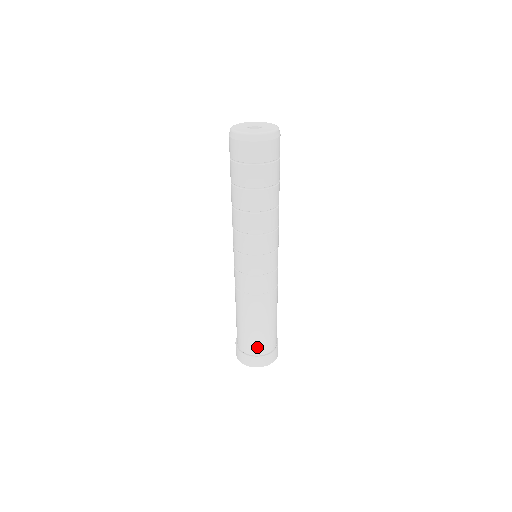
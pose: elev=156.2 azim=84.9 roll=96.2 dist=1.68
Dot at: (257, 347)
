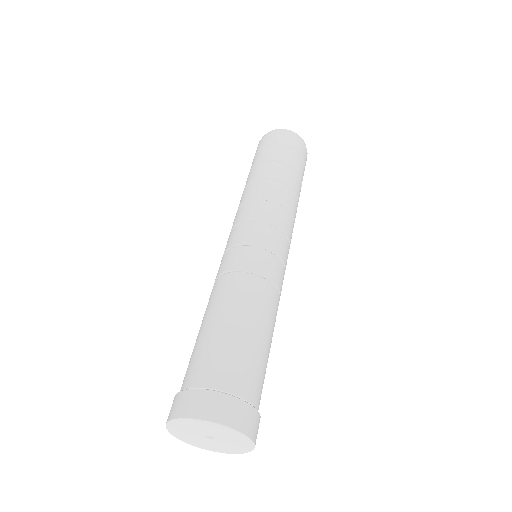
Dot at: (201, 370)
